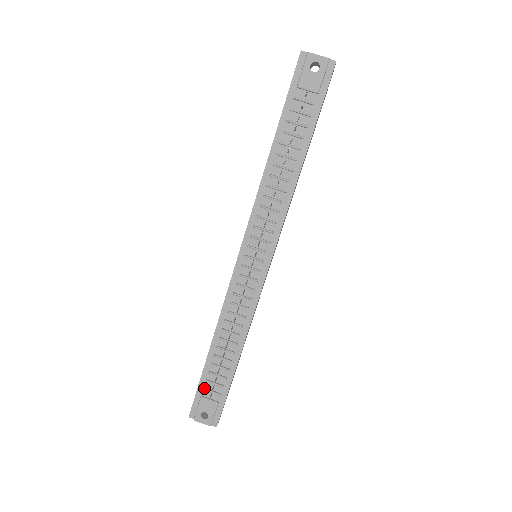
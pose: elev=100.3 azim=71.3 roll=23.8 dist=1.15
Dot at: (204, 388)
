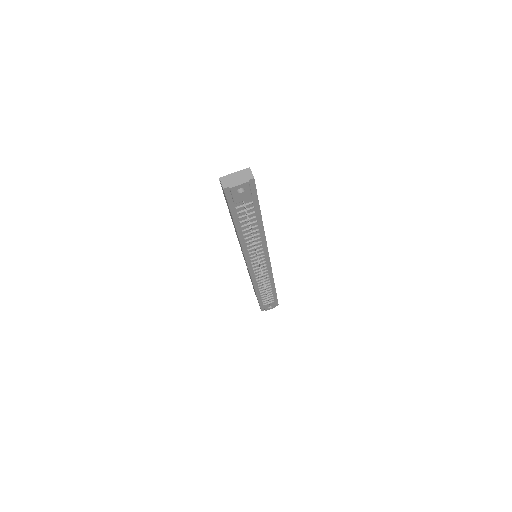
Dot at: (263, 303)
